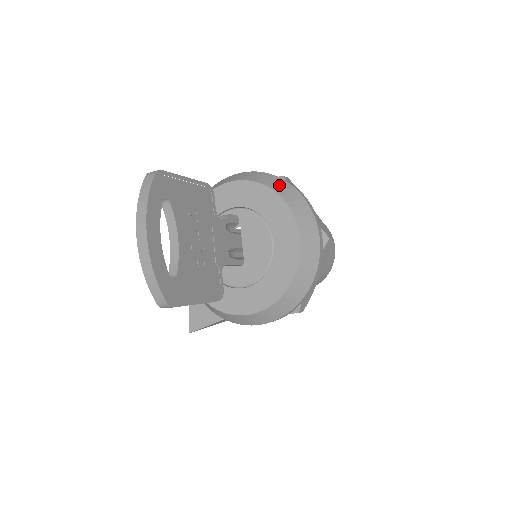
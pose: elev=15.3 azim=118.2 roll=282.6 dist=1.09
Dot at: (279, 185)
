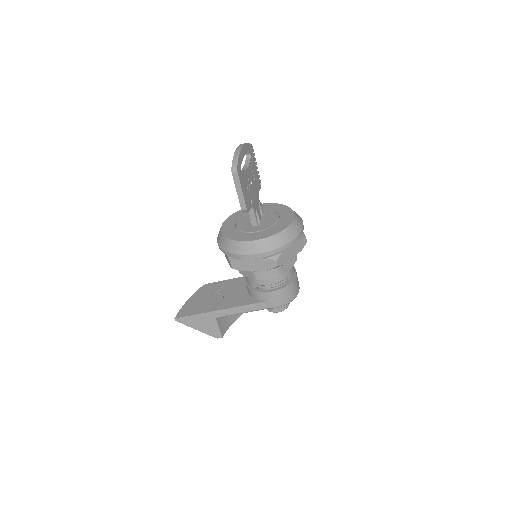
Dot at: occluded
